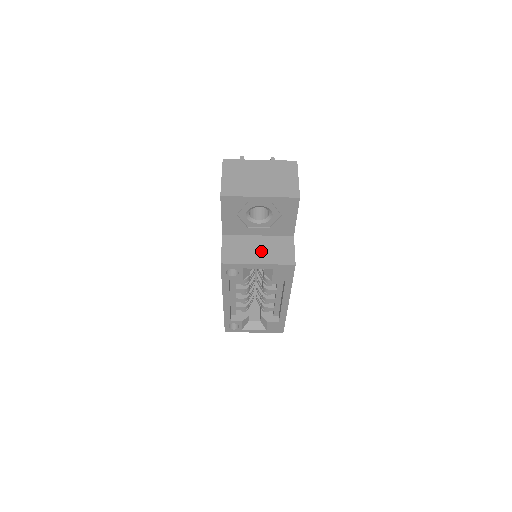
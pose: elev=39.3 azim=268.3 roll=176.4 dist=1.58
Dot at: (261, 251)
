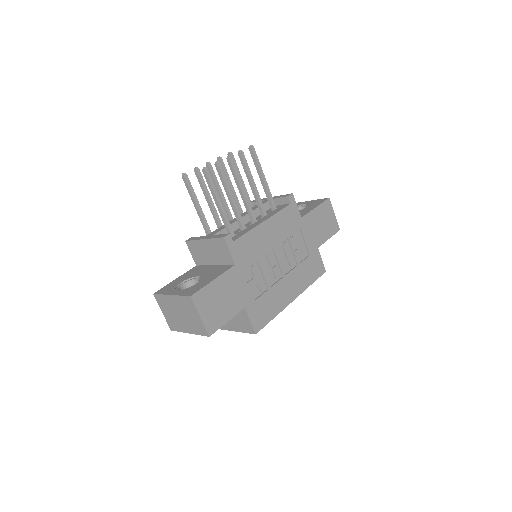
Dot at: (232, 321)
